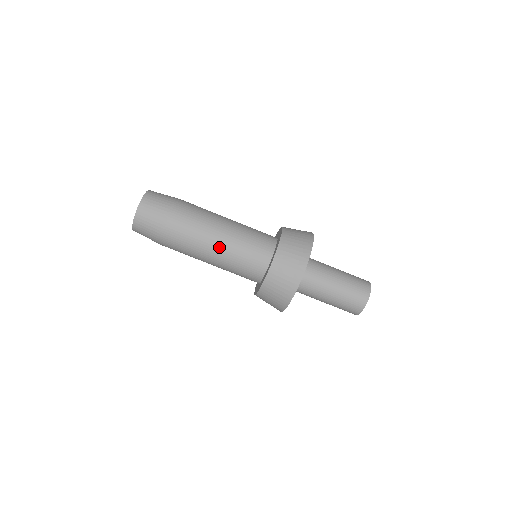
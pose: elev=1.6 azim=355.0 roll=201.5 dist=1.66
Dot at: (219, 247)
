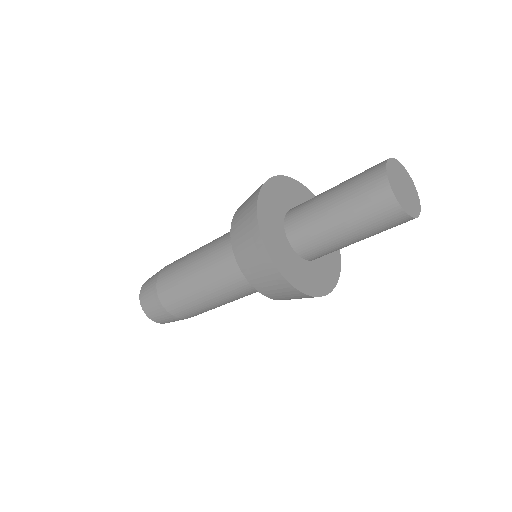
Dot at: (197, 268)
